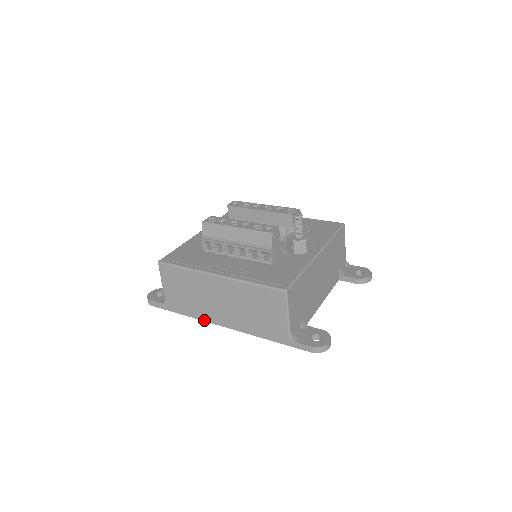
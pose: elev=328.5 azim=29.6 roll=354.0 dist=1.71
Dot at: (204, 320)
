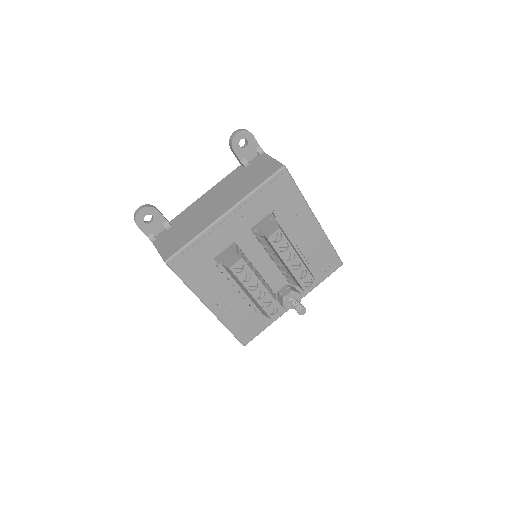
Dot at: occluded
